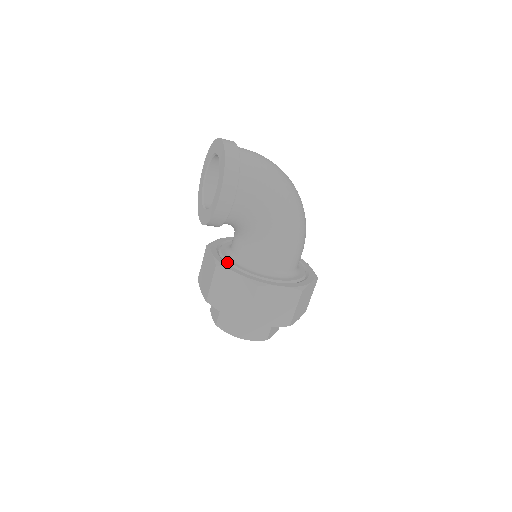
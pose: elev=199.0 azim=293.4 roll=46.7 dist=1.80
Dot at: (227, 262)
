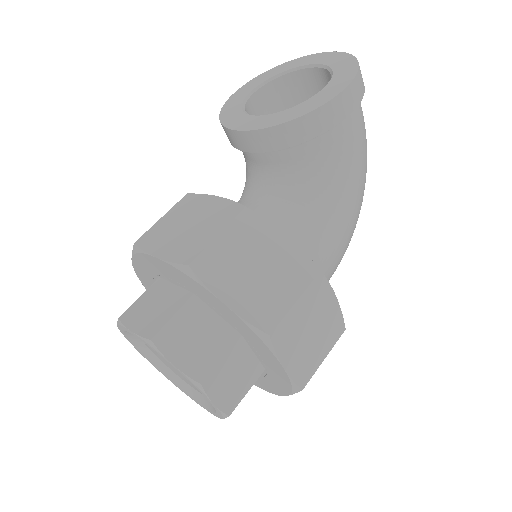
Dot at: occluded
